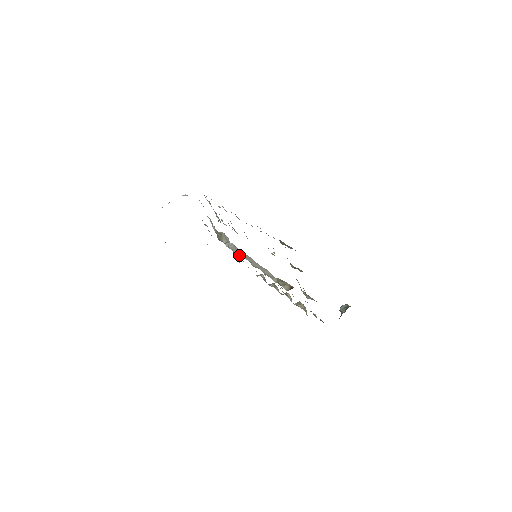
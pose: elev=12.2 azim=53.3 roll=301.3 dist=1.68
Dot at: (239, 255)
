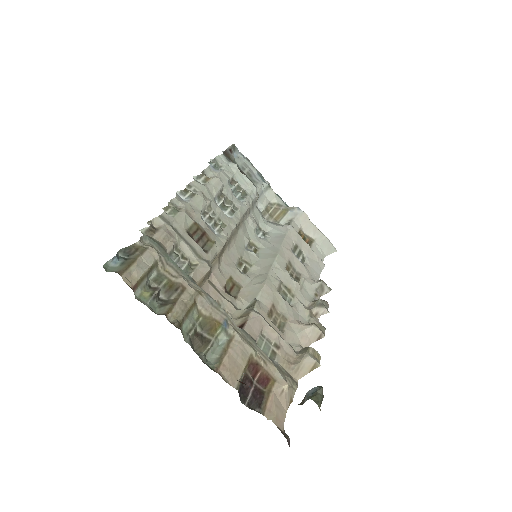
Dot at: (260, 249)
